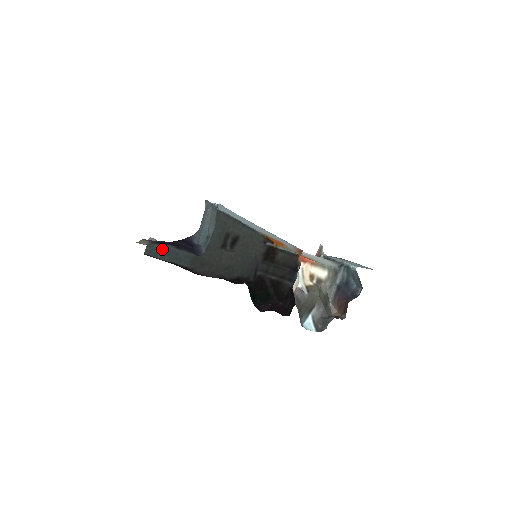
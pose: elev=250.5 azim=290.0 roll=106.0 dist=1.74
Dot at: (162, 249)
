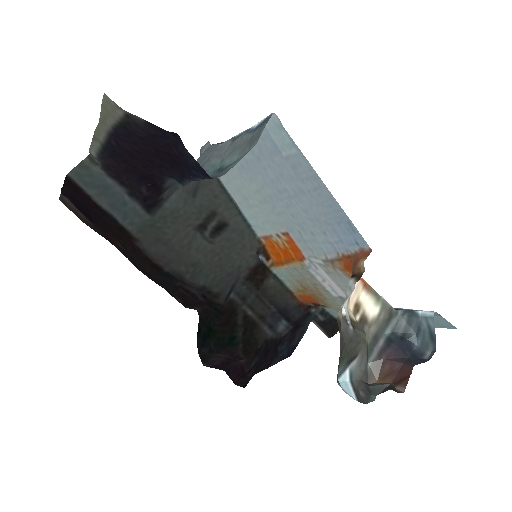
Dot at: (102, 183)
